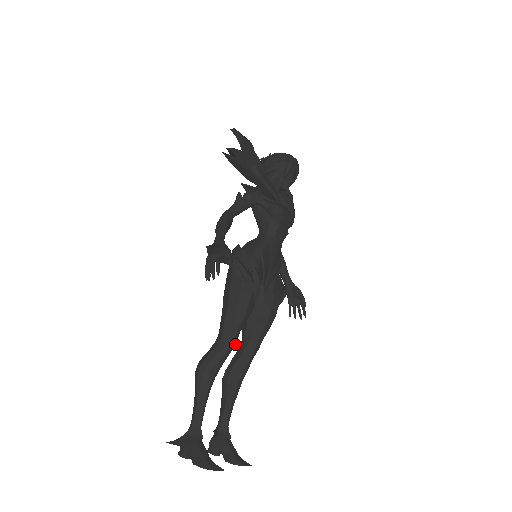
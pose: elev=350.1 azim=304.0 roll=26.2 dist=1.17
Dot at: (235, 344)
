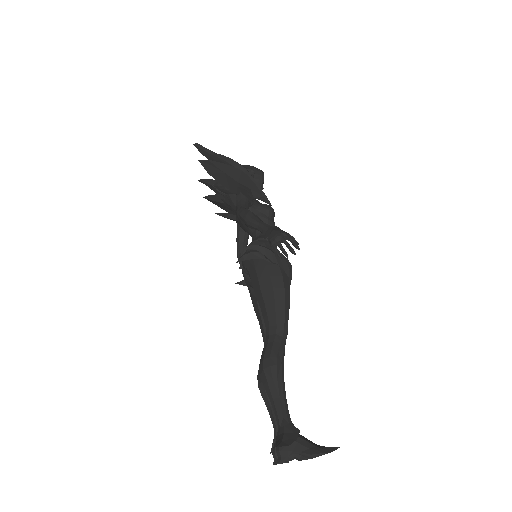
Dot at: (287, 332)
